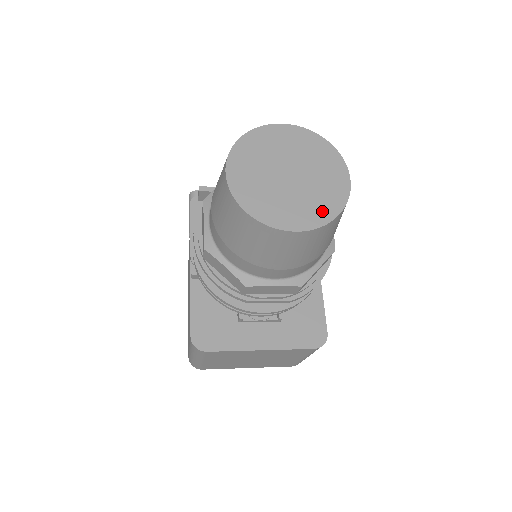
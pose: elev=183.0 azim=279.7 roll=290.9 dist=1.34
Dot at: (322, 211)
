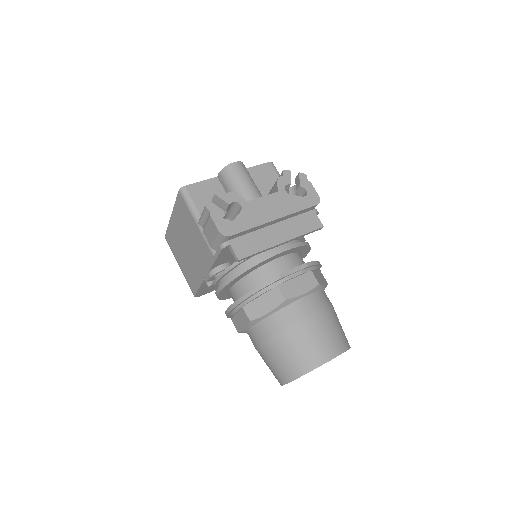
Dot at: occluded
